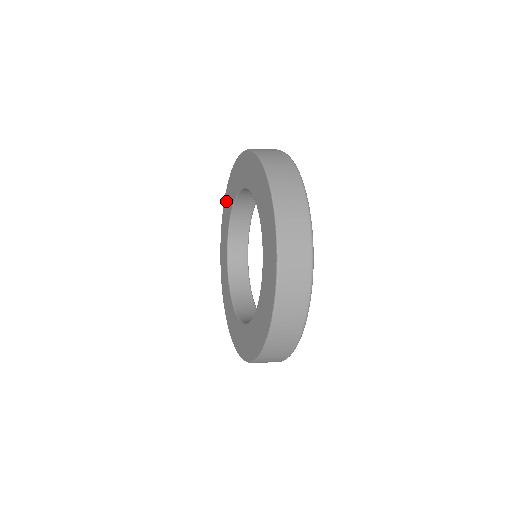
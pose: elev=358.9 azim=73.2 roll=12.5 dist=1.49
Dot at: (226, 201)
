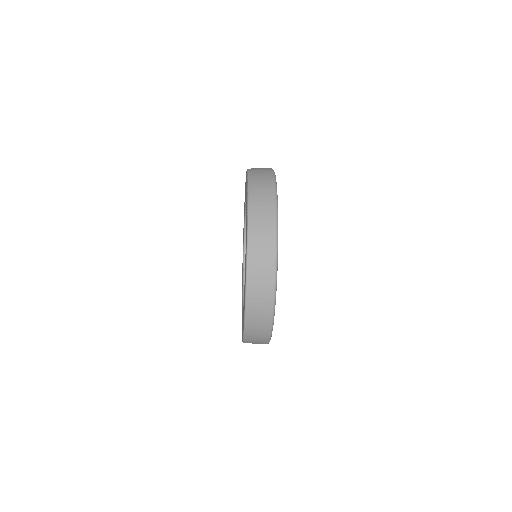
Dot at: occluded
